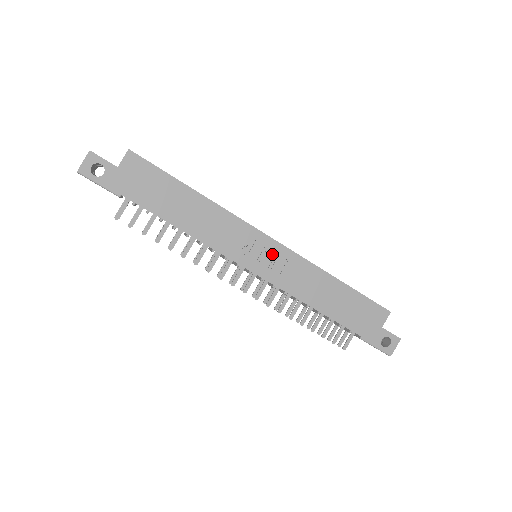
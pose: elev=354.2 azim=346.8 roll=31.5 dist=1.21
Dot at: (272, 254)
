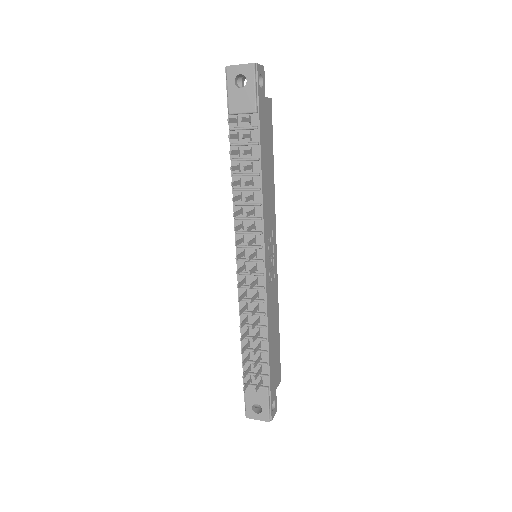
Dot at: (272, 263)
